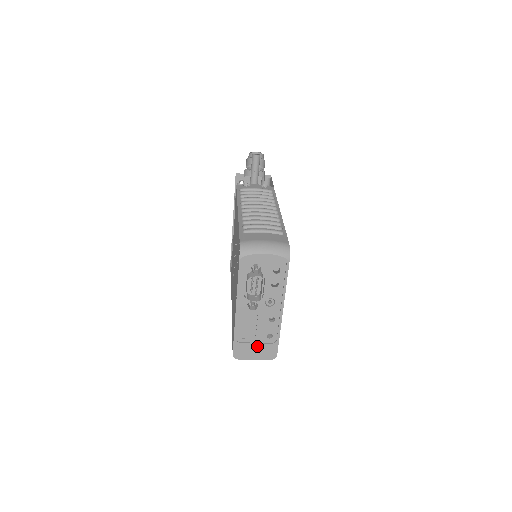
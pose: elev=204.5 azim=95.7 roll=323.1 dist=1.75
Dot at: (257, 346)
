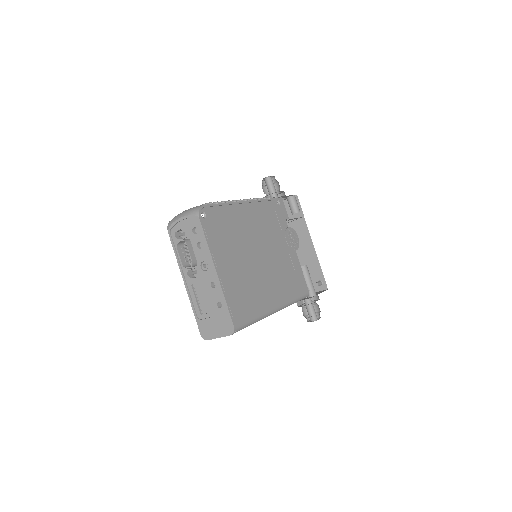
Dot at: (214, 320)
